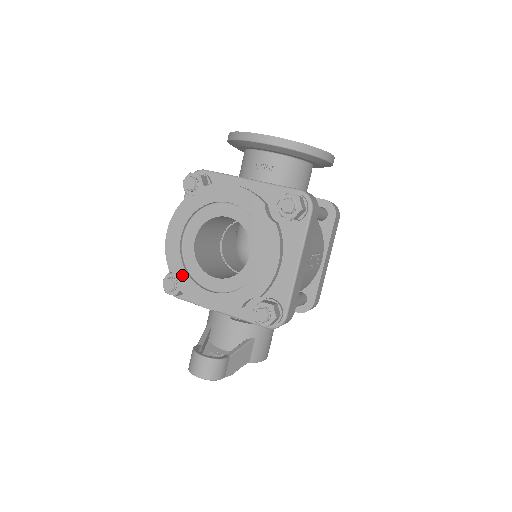
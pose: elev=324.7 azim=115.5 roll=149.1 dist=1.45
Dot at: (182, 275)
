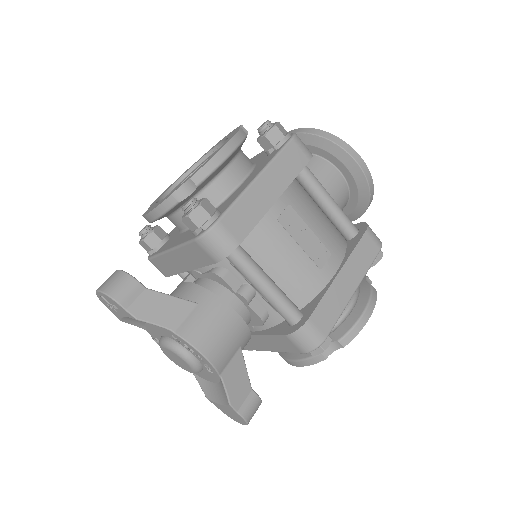
Dot at: (153, 204)
